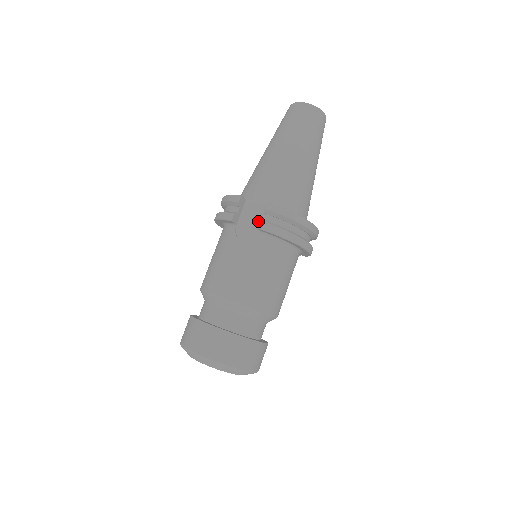
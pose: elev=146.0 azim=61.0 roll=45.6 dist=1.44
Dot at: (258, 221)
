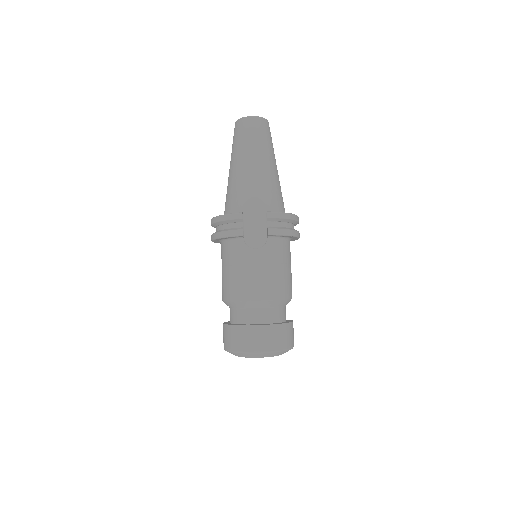
Dot at: (261, 229)
